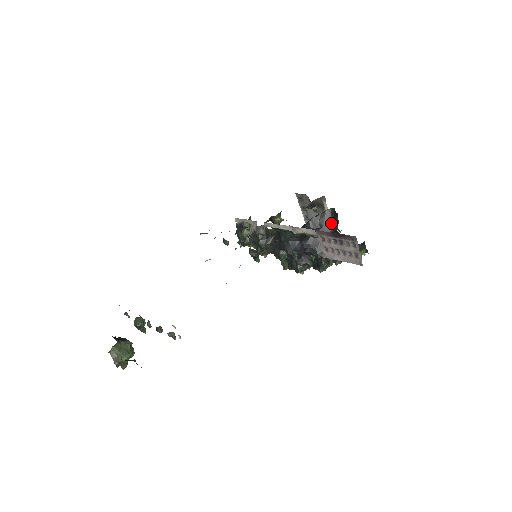
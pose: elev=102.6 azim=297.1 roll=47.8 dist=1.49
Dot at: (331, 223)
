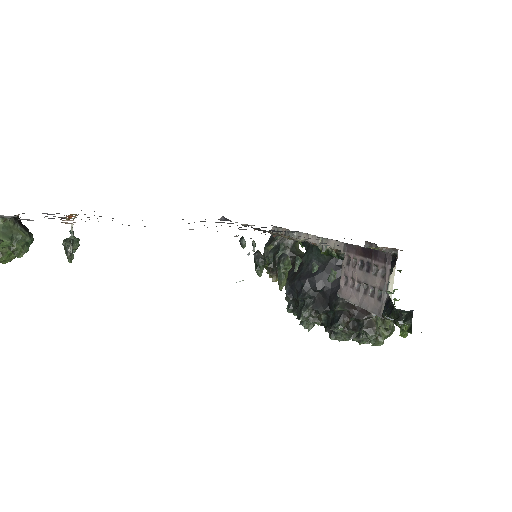
Dot at: occluded
